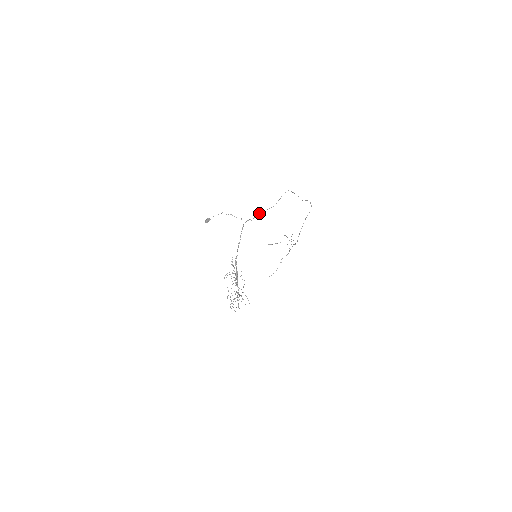
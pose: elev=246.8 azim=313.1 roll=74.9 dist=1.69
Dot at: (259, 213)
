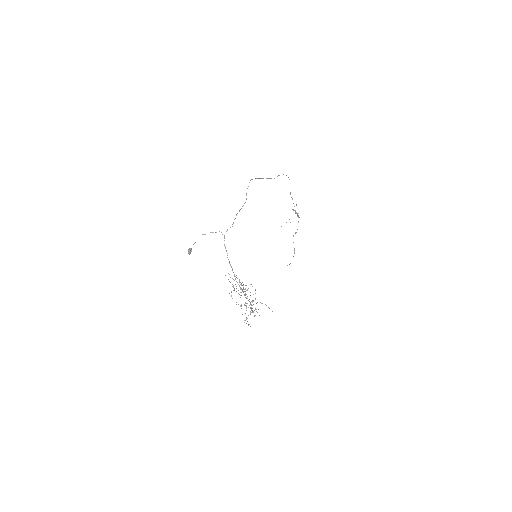
Dot at: occluded
